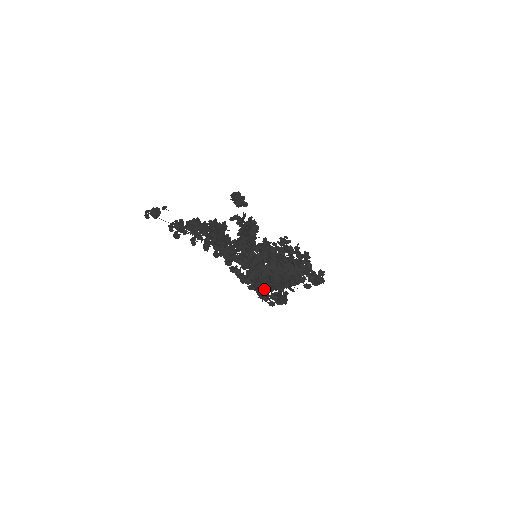
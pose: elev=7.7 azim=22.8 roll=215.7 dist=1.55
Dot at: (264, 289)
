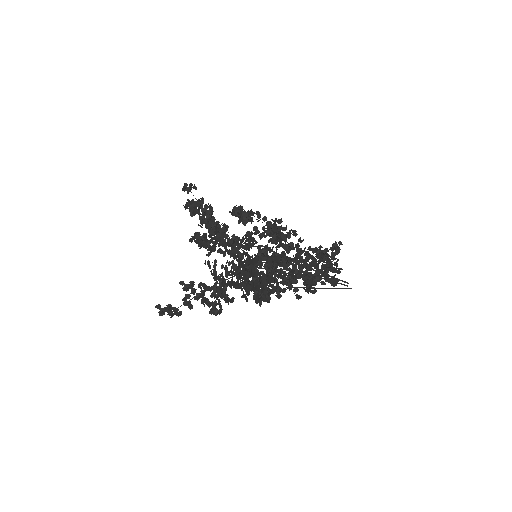
Dot at: (189, 294)
